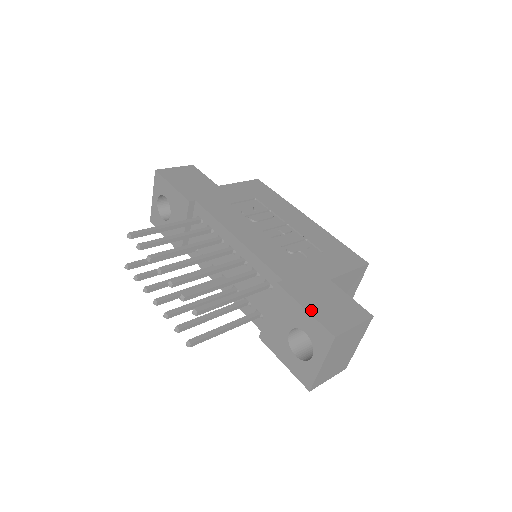
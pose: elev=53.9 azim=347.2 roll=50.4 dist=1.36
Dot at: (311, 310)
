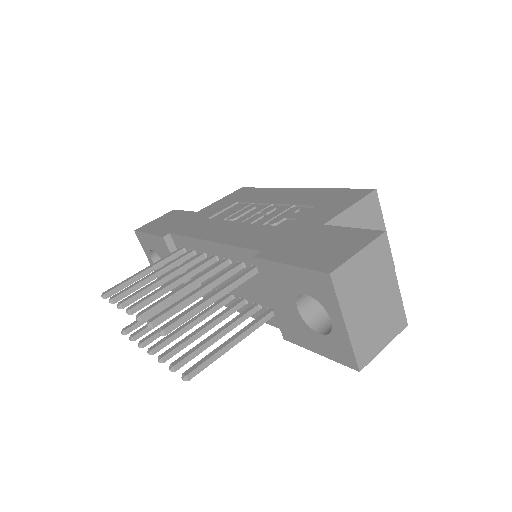
Dot at: (296, 262)
